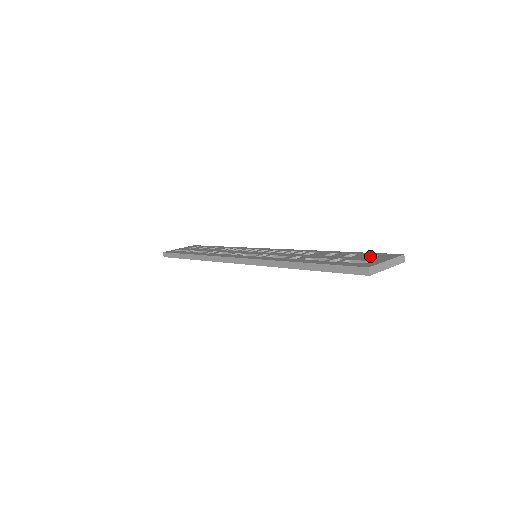
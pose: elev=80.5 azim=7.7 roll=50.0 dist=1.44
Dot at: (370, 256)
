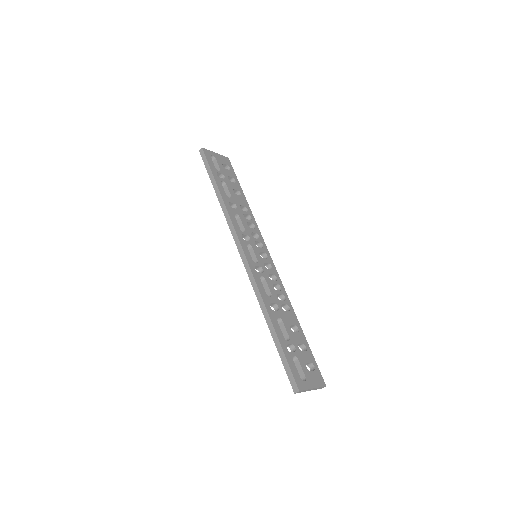
Dot at: (311, 363)
